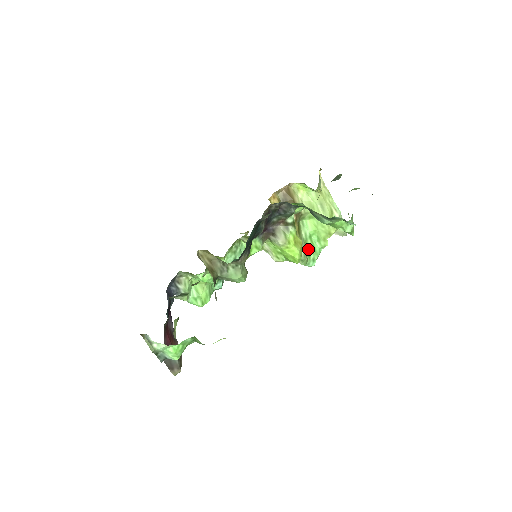
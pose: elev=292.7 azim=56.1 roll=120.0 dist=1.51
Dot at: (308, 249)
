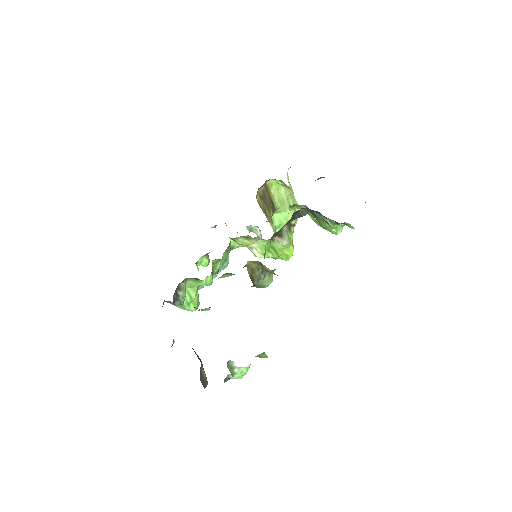
Dot at: occluded
